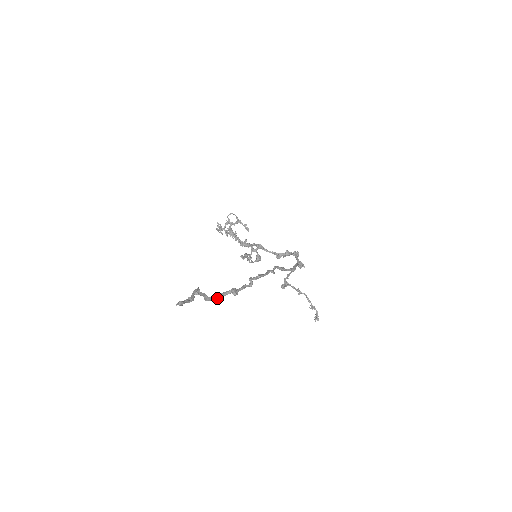
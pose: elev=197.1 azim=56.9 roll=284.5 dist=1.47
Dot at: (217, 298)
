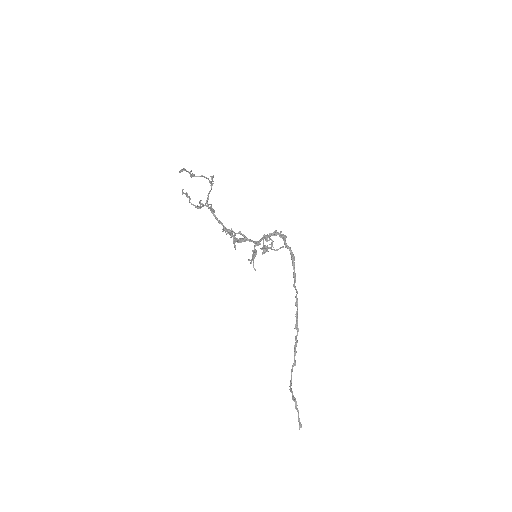
Dot at: occluded
